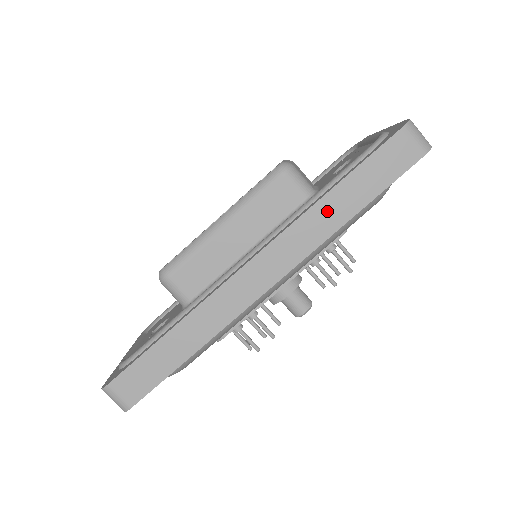
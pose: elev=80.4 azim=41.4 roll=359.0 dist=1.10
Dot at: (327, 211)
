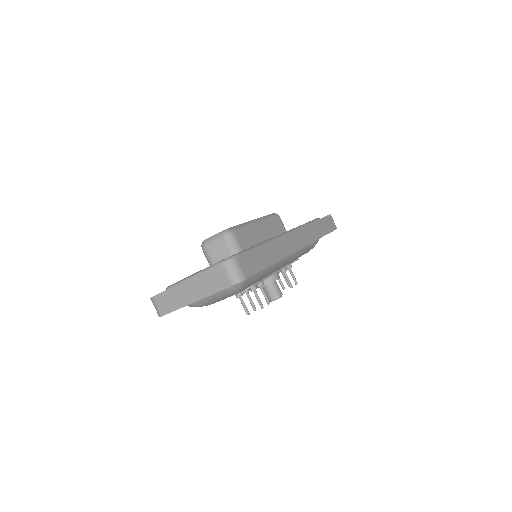
Dot at: (315, 229)
